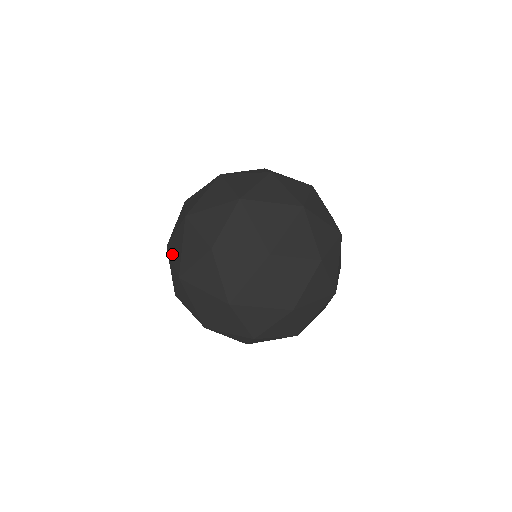
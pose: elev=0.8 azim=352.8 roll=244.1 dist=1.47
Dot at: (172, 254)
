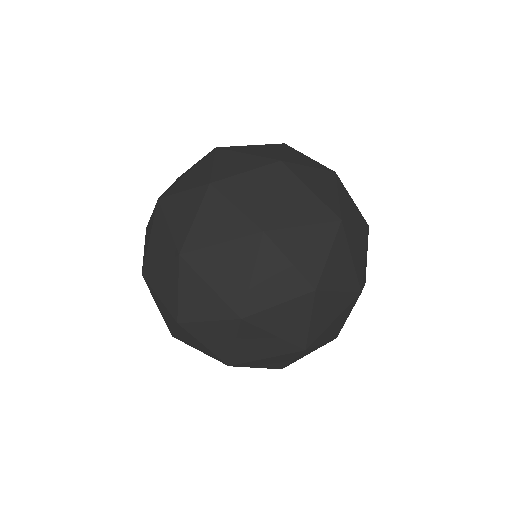
Dot at: occluded
